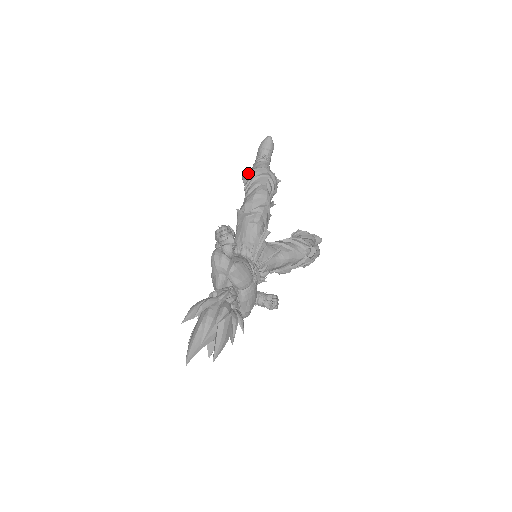
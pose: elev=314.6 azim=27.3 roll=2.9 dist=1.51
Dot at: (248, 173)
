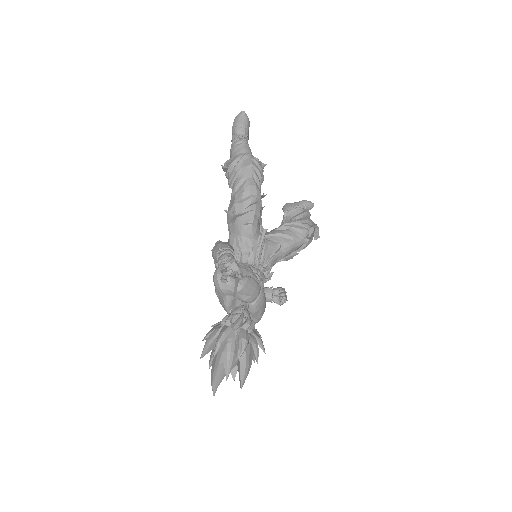
Dot at: (229, 165)
